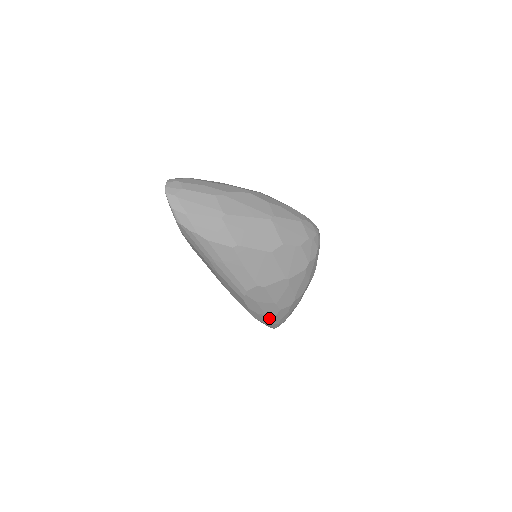
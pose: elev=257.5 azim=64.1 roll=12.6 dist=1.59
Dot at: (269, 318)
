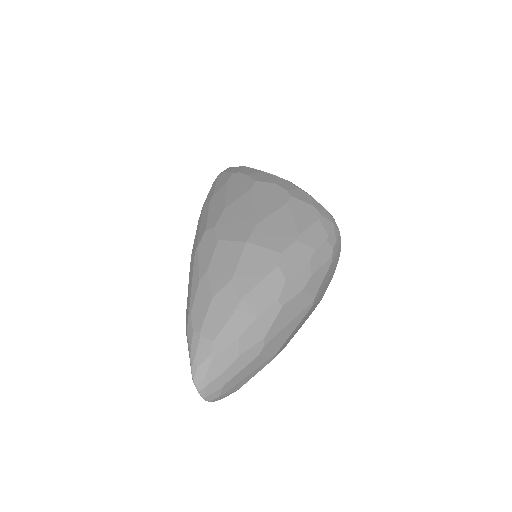
Dot at: occluded
